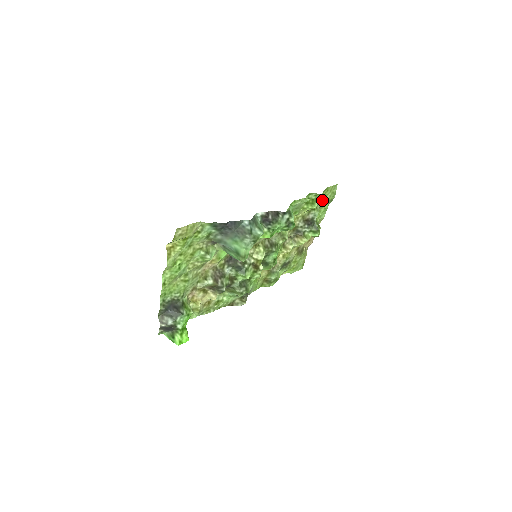
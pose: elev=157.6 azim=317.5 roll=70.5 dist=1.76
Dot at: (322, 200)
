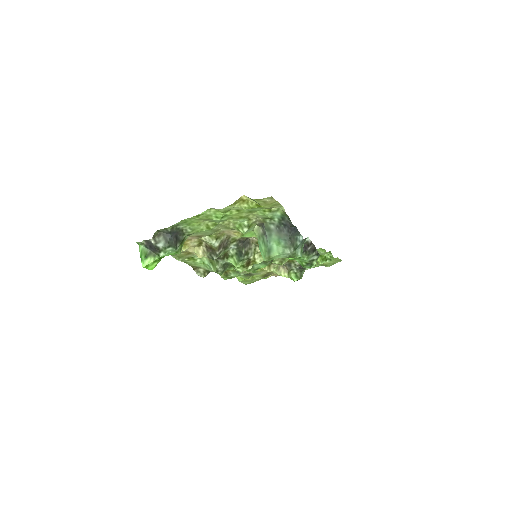
Dot at: occluded
